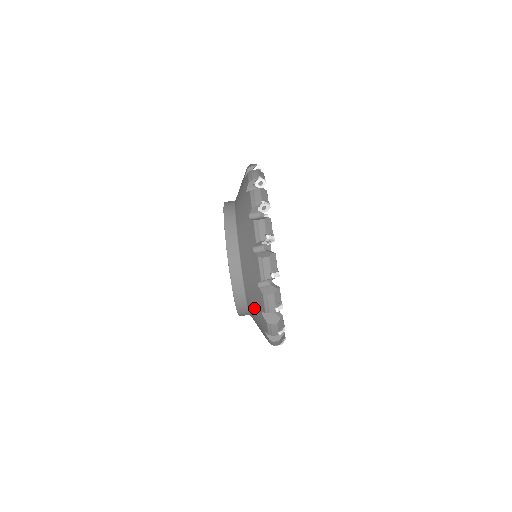
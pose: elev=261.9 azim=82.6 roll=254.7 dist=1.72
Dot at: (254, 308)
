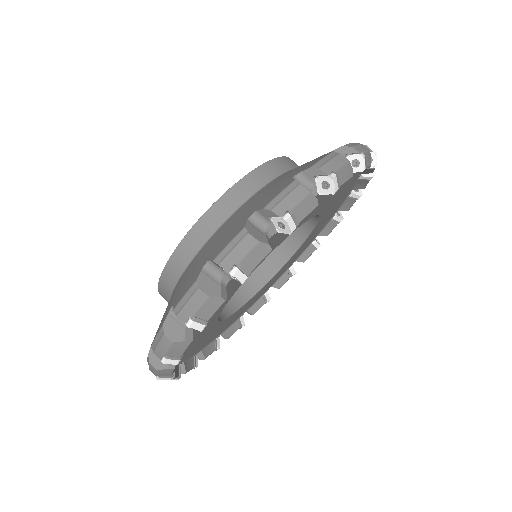
Dot at: (234, 221)
